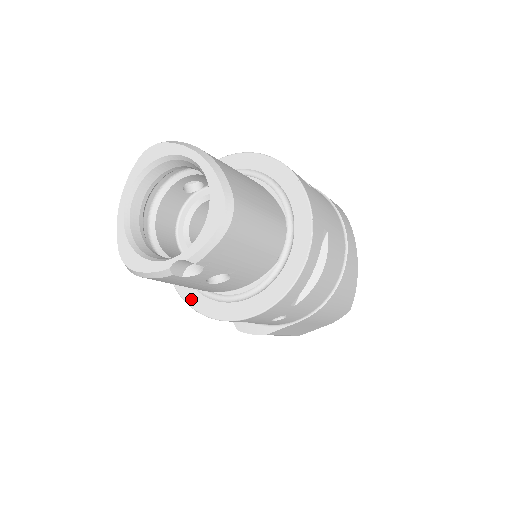
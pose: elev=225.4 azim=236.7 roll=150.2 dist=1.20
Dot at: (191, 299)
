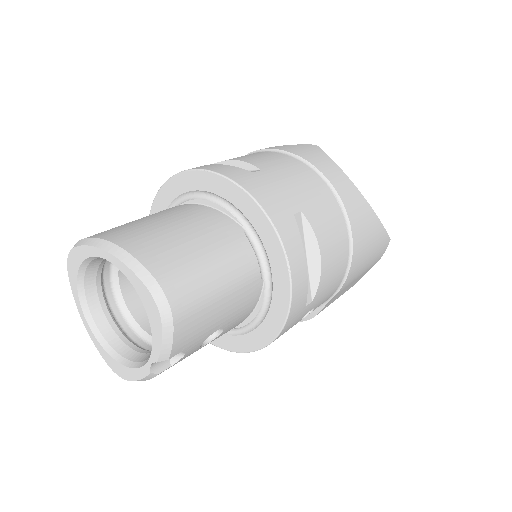
Dot at: (214, 340)
